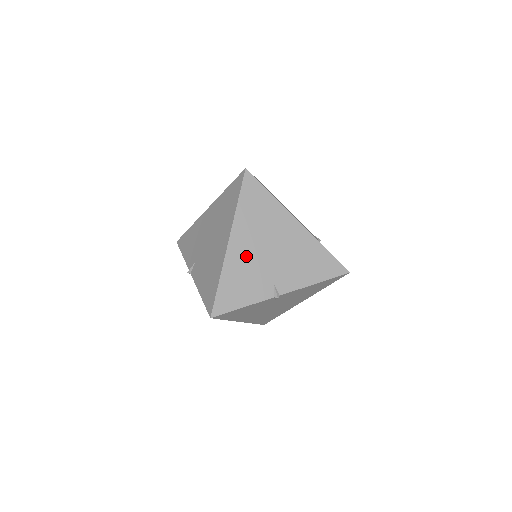
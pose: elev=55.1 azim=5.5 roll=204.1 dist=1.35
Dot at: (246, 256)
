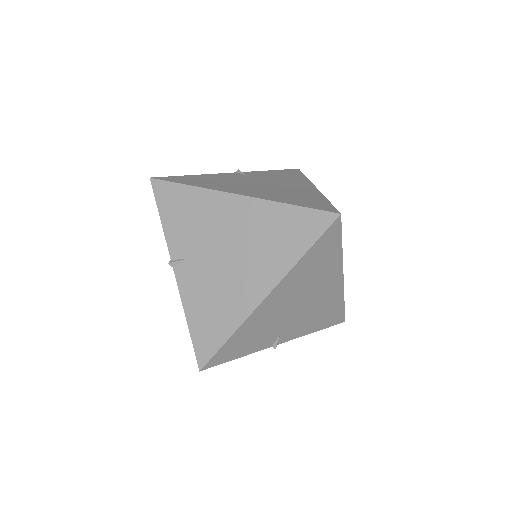
Dot at: (273, 311)
